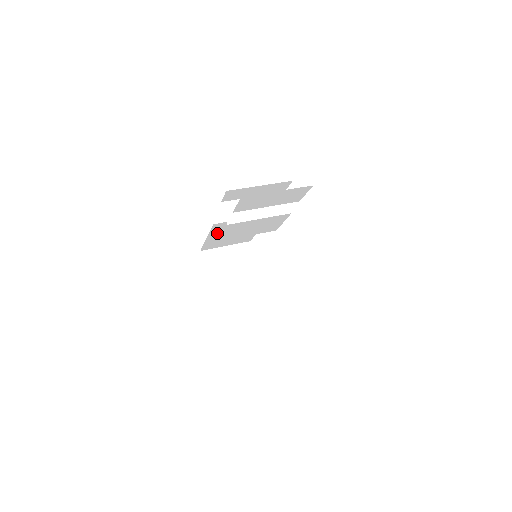
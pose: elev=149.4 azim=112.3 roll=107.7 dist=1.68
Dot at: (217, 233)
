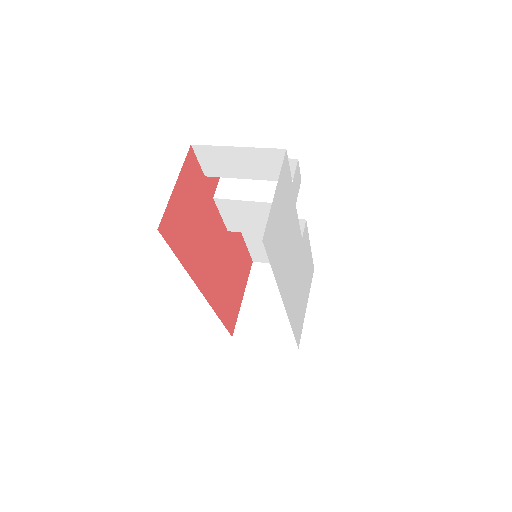
Dot at: (252, 234)
